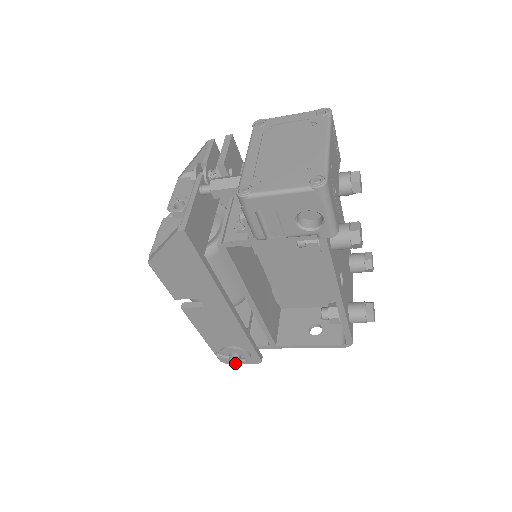
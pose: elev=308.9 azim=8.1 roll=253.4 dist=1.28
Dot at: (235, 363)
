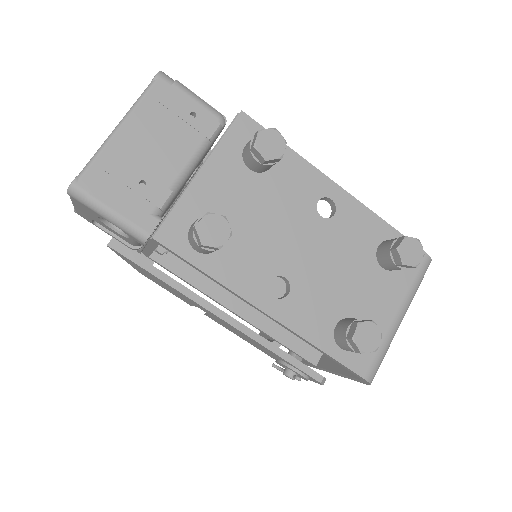
Dot at: (292, 379)
